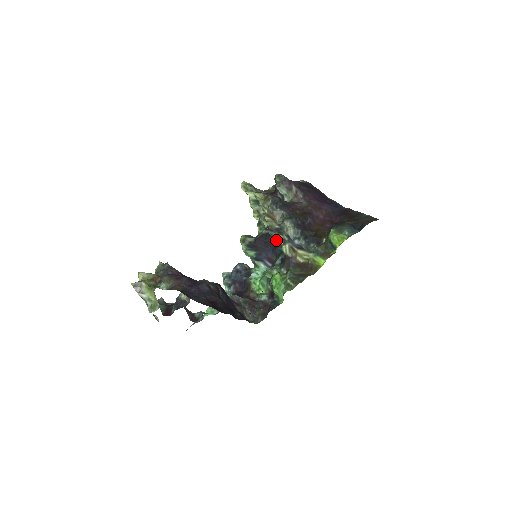
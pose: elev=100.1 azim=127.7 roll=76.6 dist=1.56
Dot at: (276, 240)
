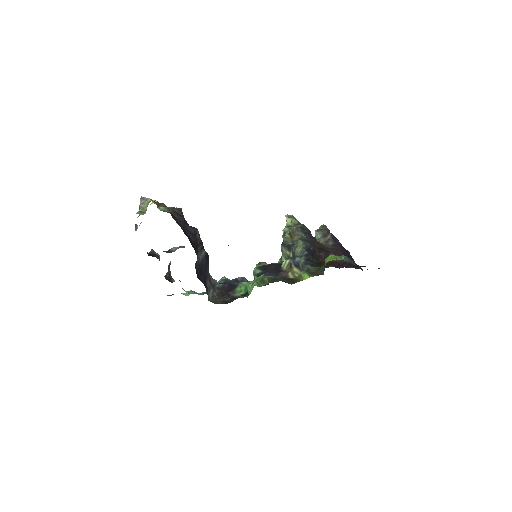
Dot at: occluded
